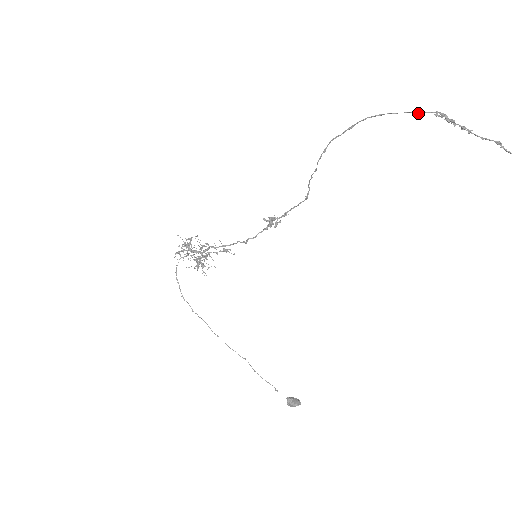
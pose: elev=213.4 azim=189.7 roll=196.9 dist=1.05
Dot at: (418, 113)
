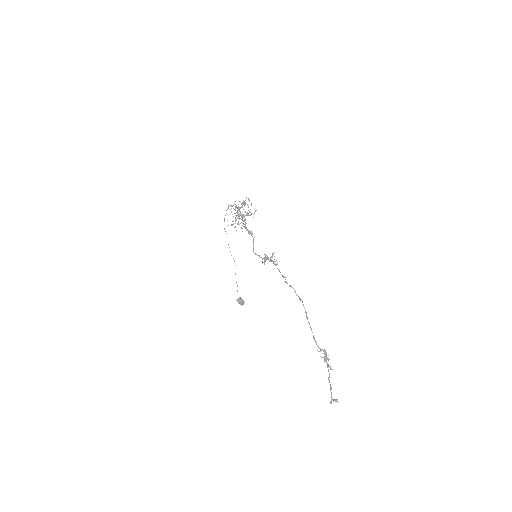
Dot at: (315, 341)
